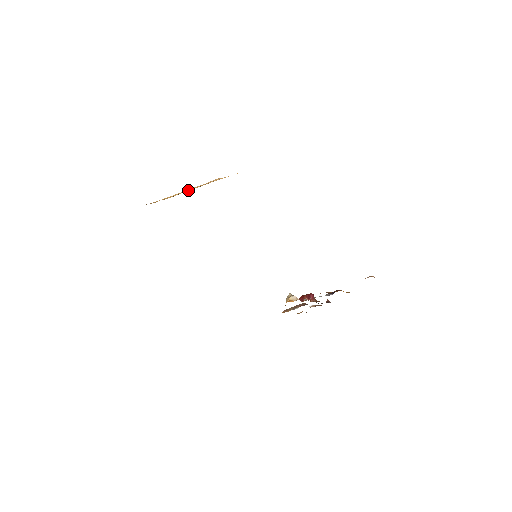
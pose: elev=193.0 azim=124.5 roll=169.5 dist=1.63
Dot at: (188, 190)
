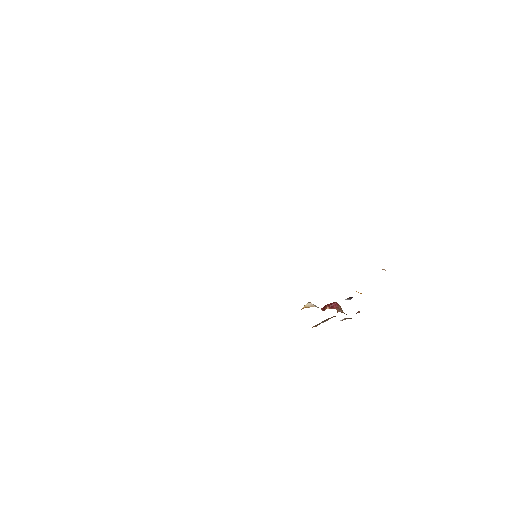
Dot at: occluded
